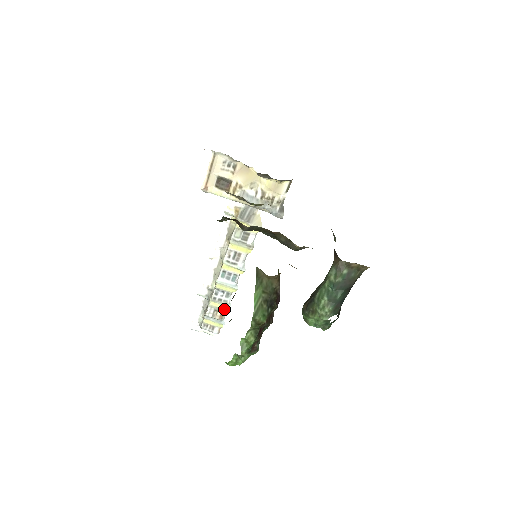
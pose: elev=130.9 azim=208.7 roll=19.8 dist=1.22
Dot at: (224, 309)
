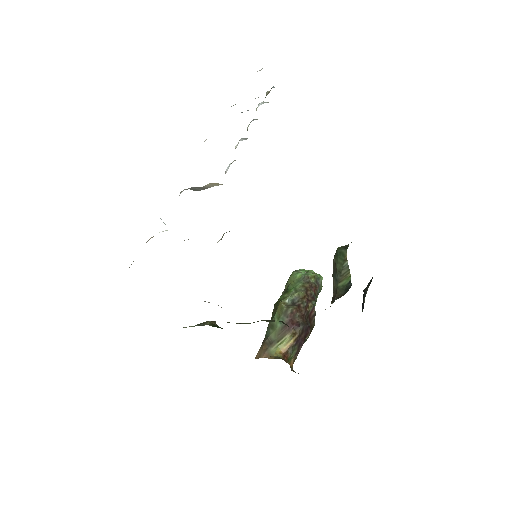
Dot at: occluded
